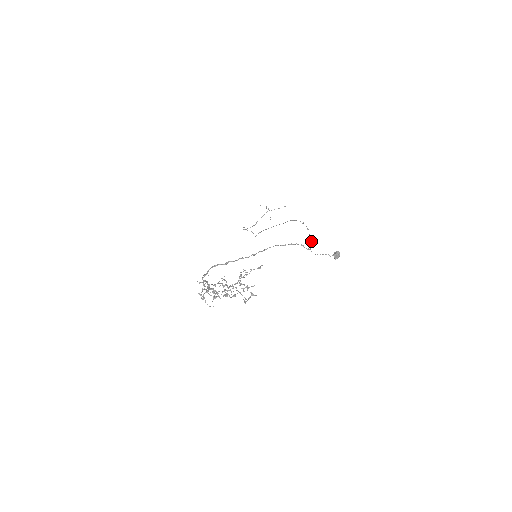
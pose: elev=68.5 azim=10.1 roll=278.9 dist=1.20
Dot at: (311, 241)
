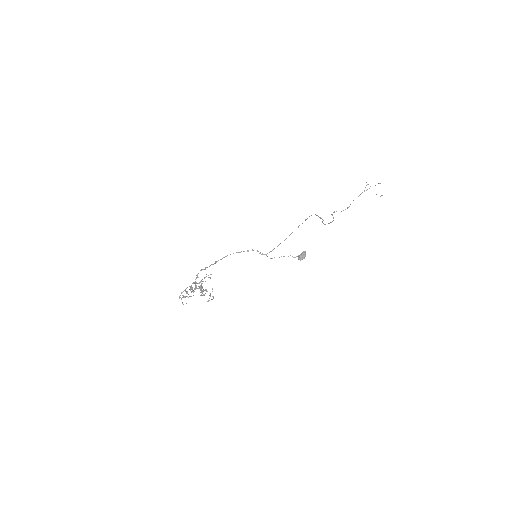
Dot at: (280, 243)
